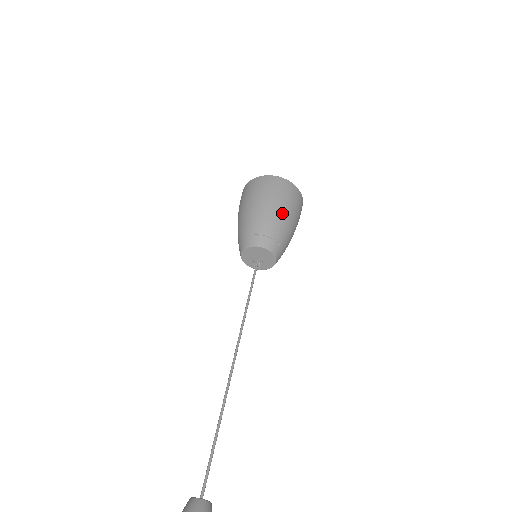
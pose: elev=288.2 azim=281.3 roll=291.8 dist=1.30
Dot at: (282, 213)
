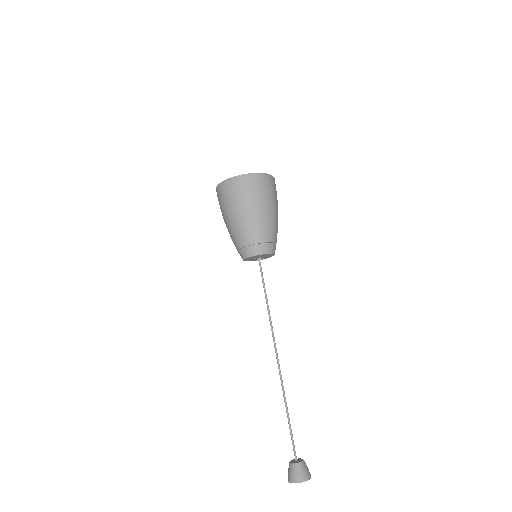
Dot at: (262, 214)
